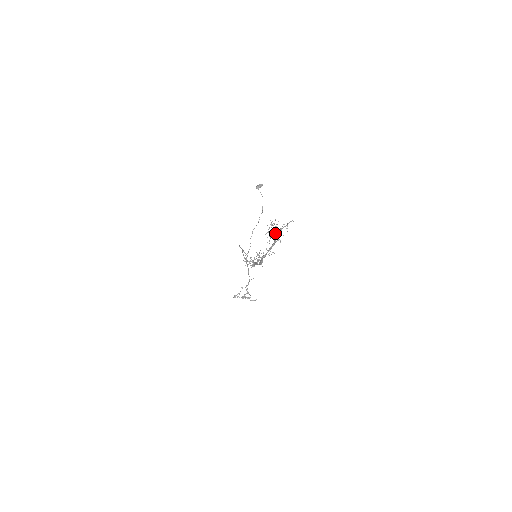
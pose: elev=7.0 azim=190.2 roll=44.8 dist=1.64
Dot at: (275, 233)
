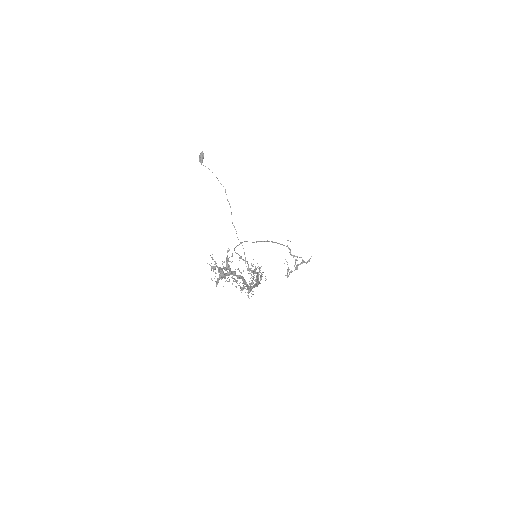
Dot at: (227, 273)
